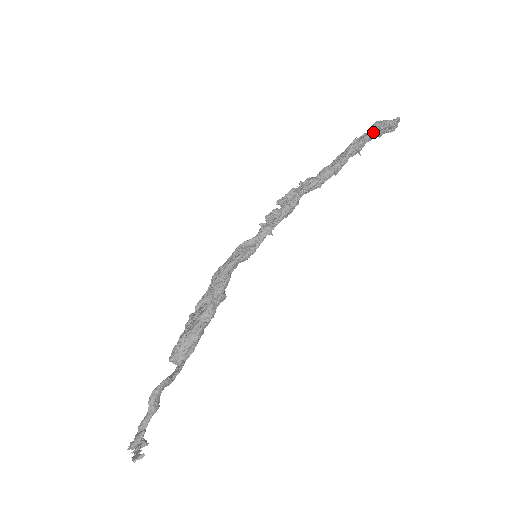
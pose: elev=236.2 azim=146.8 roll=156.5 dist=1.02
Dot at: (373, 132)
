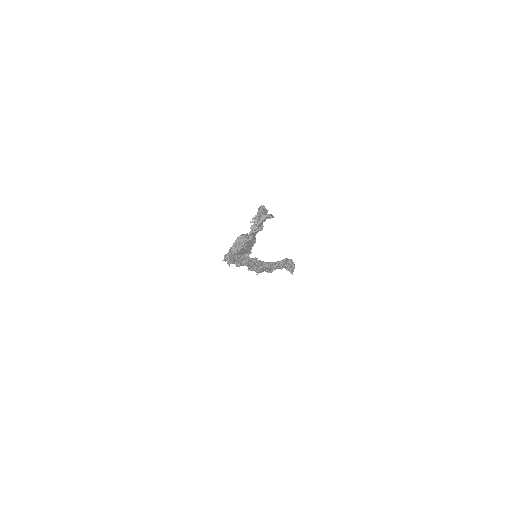
Dot at: (288, 259)
